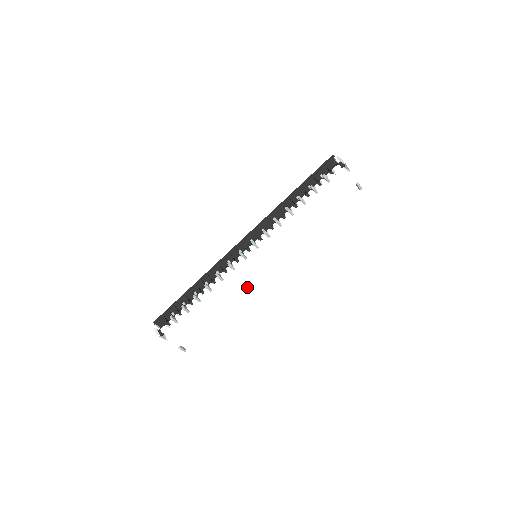
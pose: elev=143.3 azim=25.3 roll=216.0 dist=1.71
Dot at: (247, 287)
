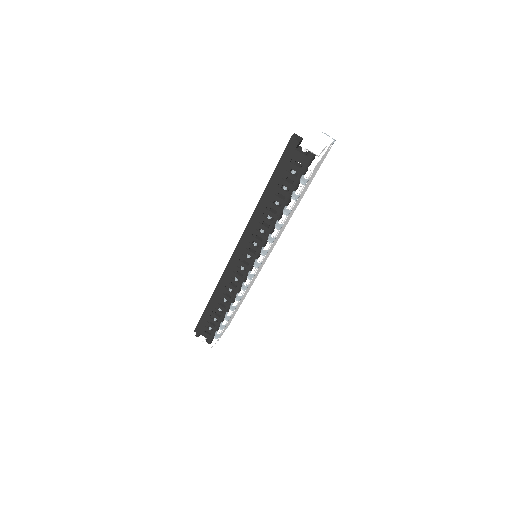
Dot at: occluded
